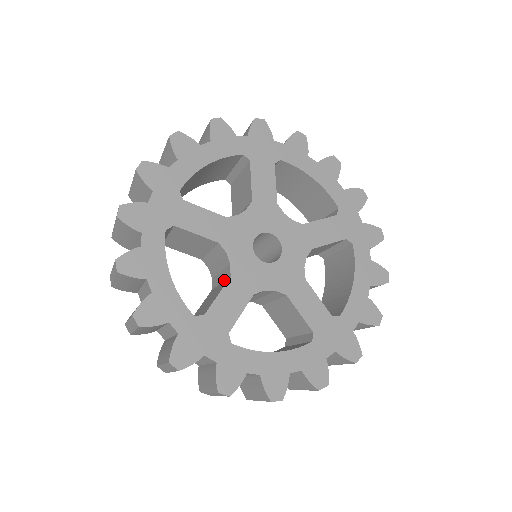
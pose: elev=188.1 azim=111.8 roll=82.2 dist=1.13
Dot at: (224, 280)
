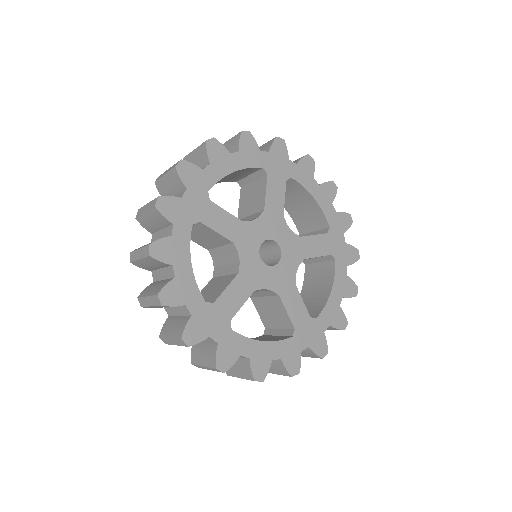
Dot at: (230, 274)
